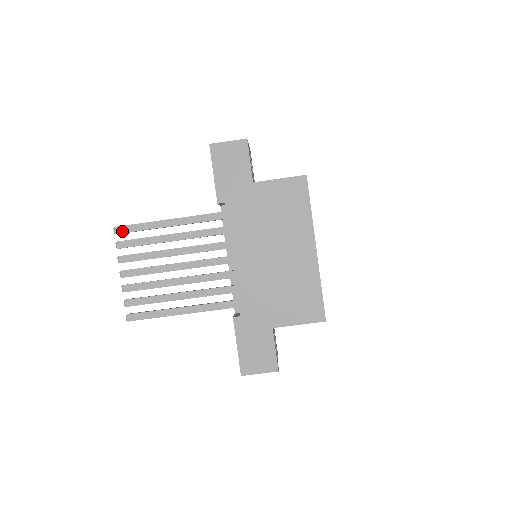
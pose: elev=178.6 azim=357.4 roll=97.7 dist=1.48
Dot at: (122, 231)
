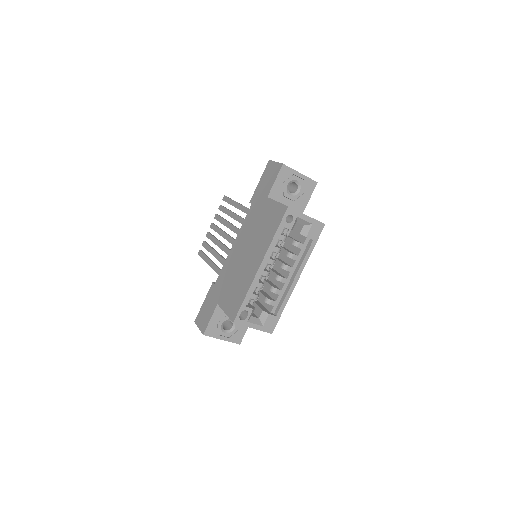
Dot at: (224, 199)
